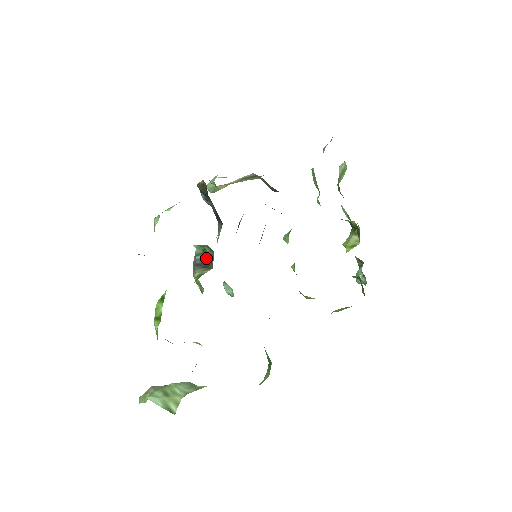
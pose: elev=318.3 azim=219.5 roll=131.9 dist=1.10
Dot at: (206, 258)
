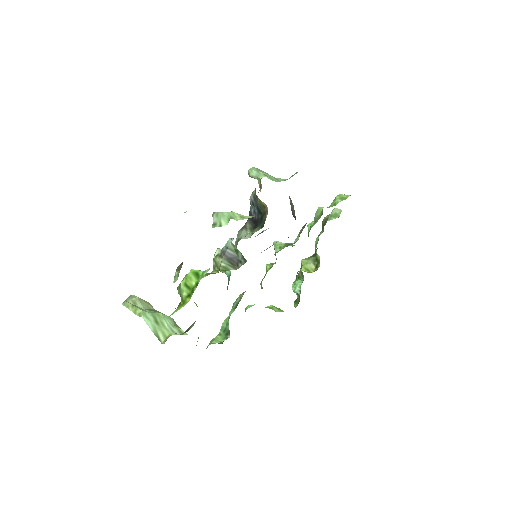
Dot at: (235, 257)
